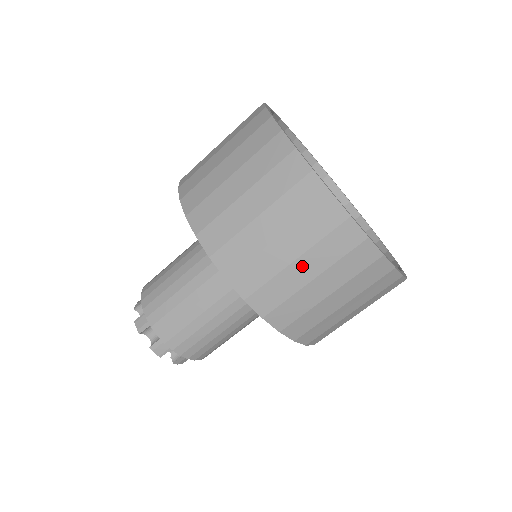
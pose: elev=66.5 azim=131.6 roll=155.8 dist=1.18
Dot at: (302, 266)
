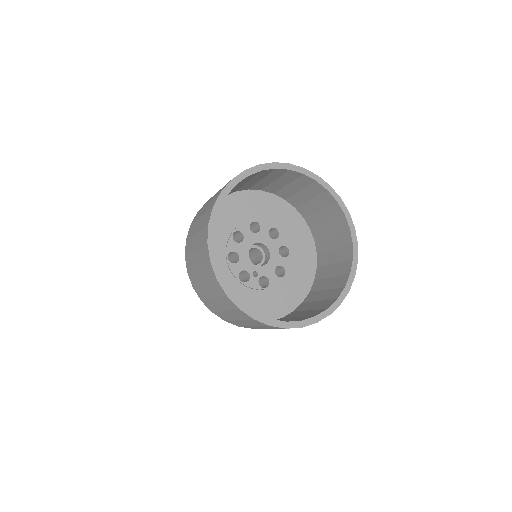
Dot at: (207, 288)
